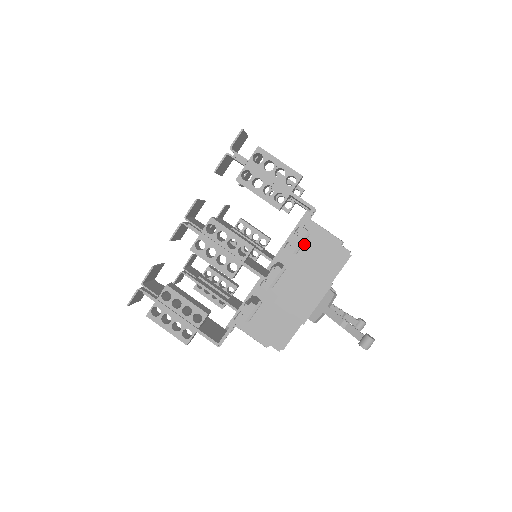
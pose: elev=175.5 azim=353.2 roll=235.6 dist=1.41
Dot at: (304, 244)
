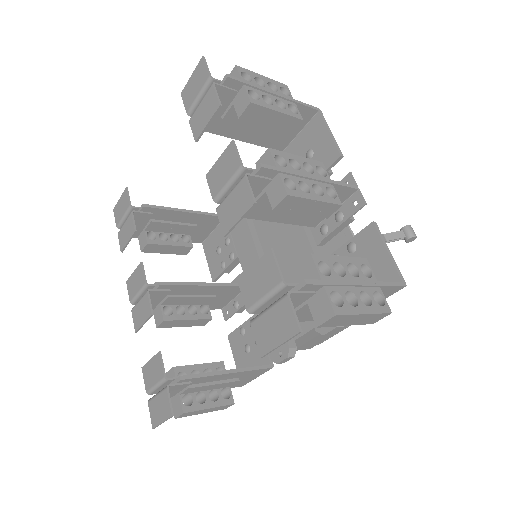
Dot at: occluded
